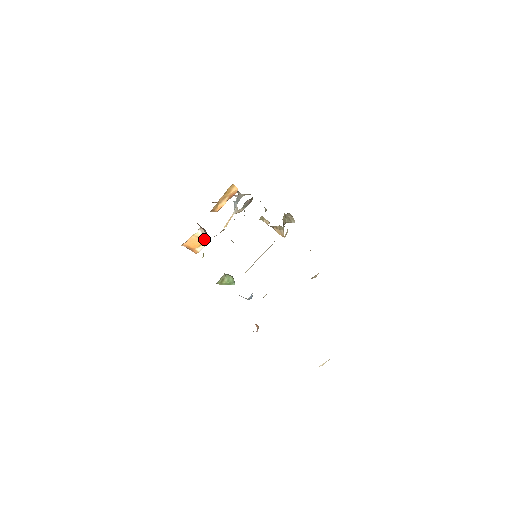
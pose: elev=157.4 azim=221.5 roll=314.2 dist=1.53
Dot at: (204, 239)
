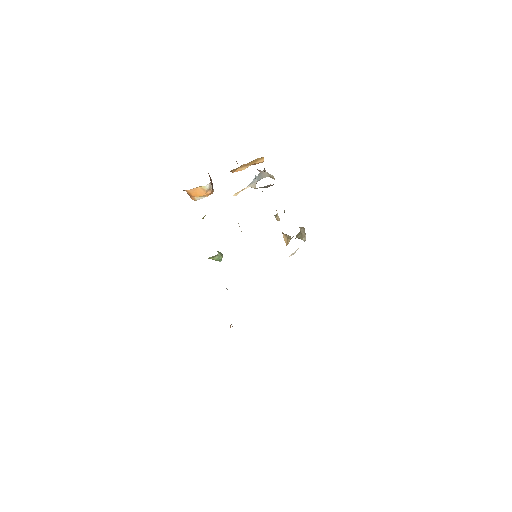
Dot at: (208, 192)
